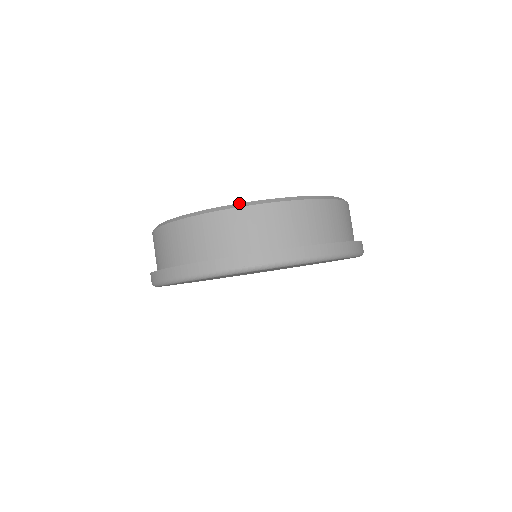
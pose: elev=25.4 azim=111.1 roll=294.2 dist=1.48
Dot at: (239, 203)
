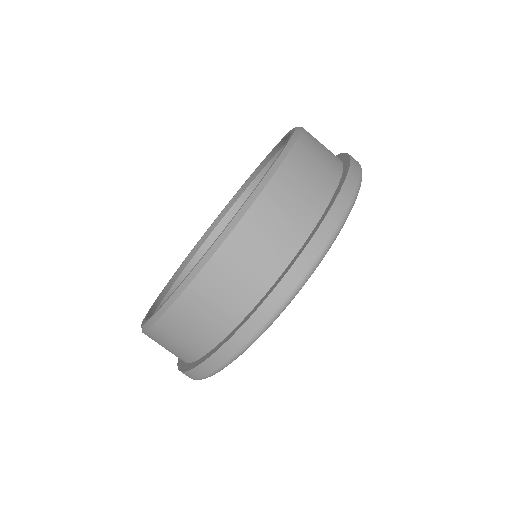
Dot at: (148, 321)
